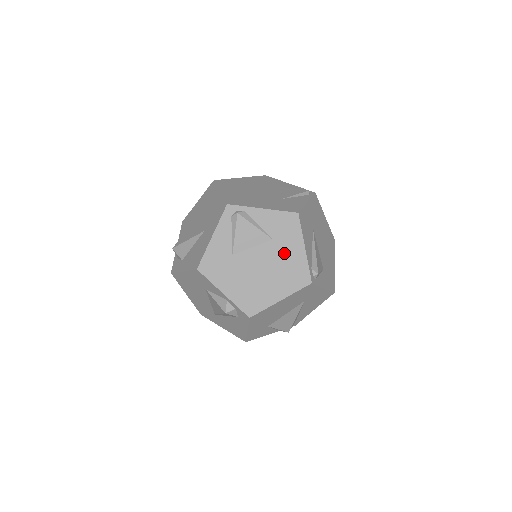
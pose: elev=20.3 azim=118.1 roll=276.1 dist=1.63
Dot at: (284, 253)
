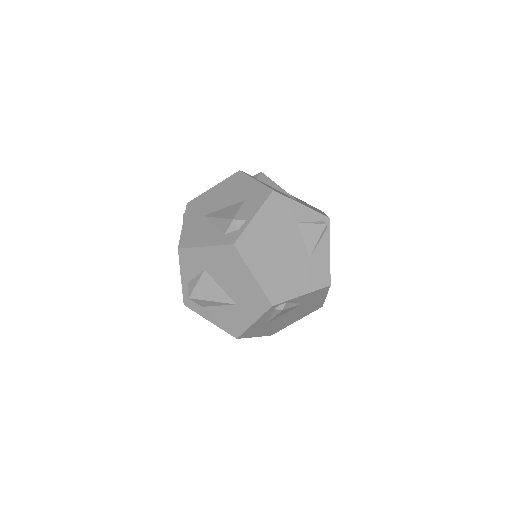
Dot at: (309, 305)
